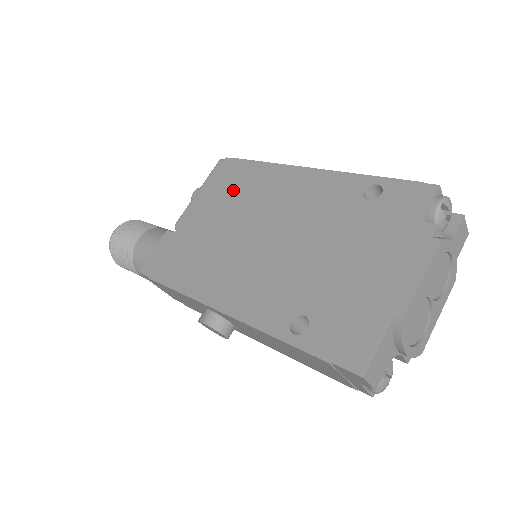
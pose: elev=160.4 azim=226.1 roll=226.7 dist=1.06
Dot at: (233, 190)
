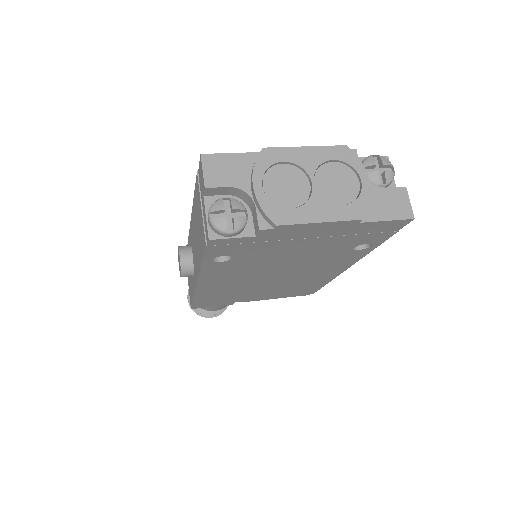
Dot at: occluded
